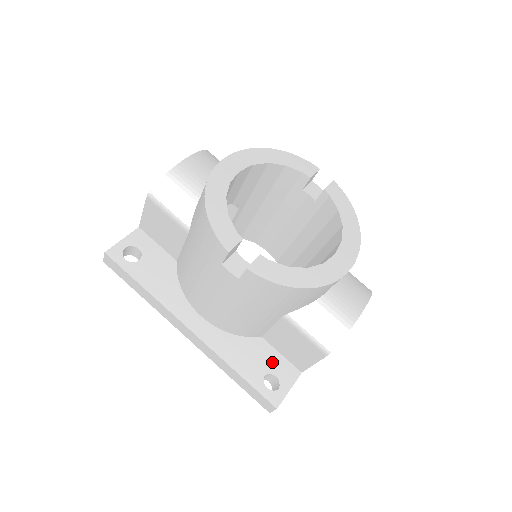
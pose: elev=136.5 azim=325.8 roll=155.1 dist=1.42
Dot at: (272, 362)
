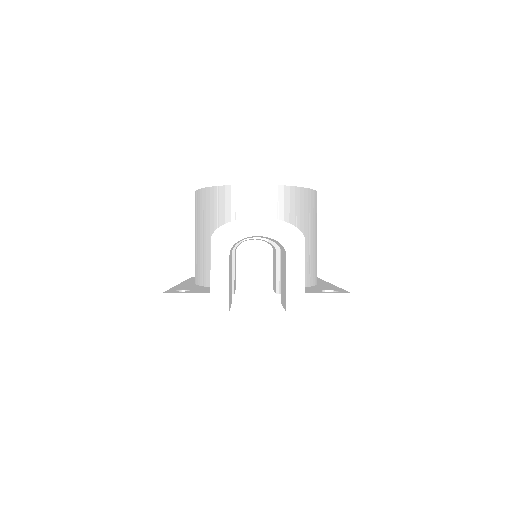
Dot at: occluded
